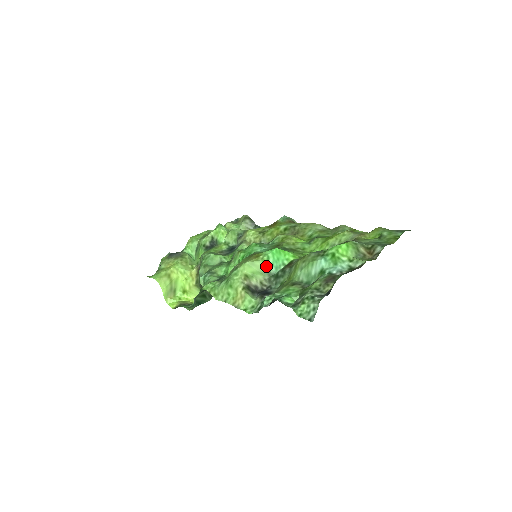
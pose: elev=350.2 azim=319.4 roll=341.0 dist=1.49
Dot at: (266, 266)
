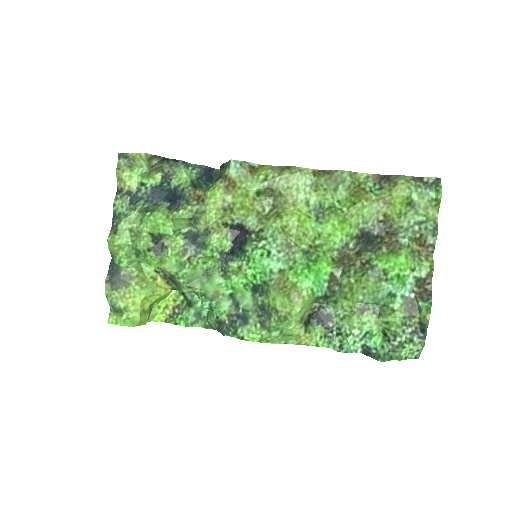
Dot at: (314, 298)
